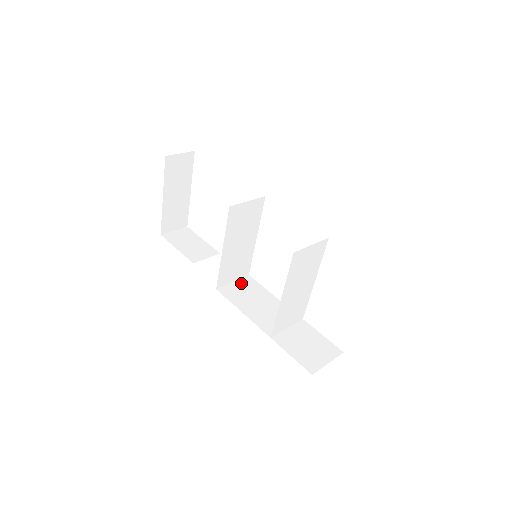
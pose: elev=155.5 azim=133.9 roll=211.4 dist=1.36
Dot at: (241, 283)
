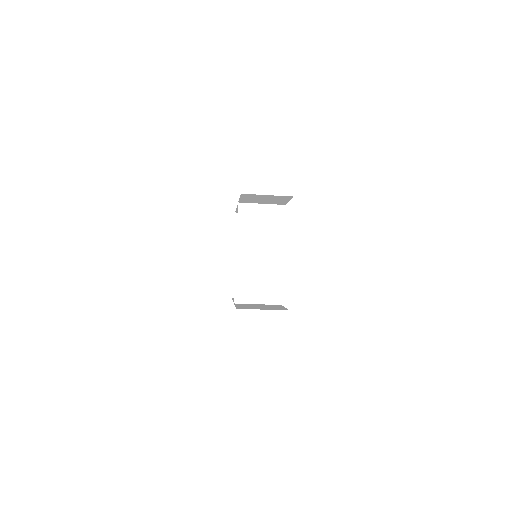
Dot at: occluded
